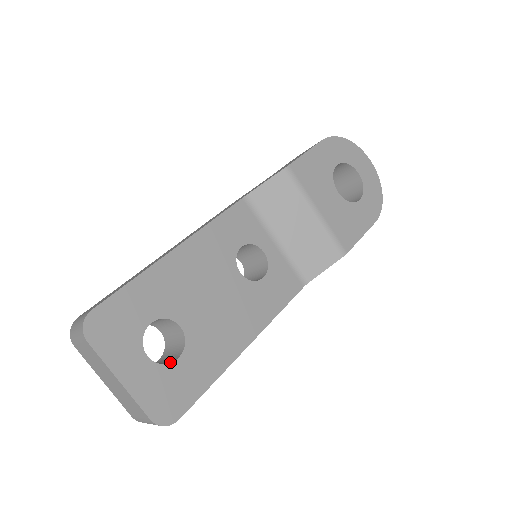
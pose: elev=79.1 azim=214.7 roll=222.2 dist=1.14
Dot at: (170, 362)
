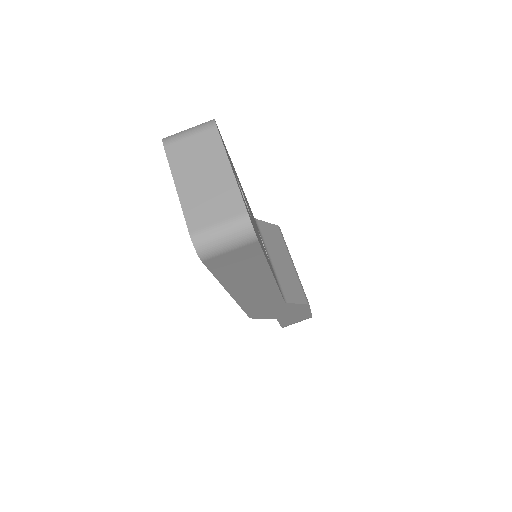
Dot at: occluded
